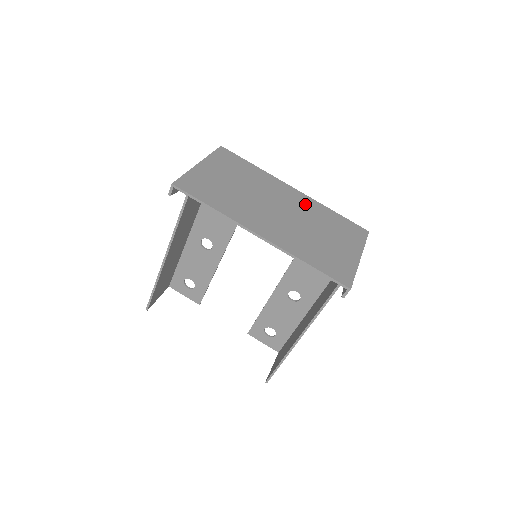
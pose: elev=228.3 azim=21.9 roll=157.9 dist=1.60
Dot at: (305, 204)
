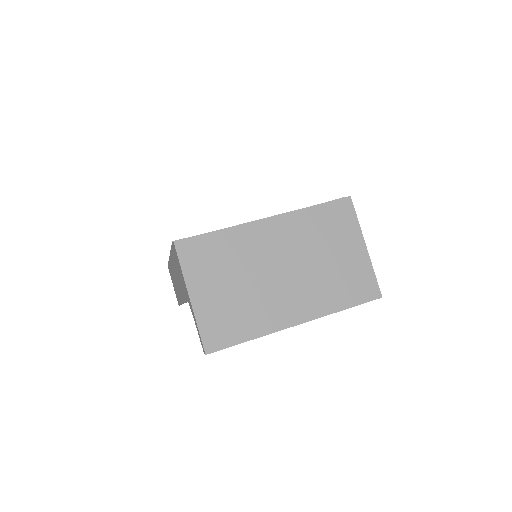
Dot at: (290, 231)
